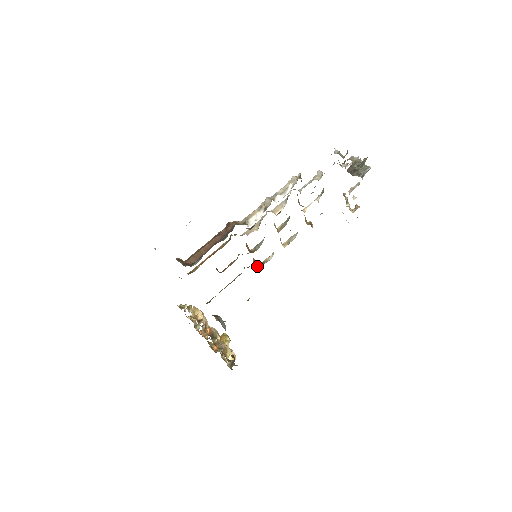
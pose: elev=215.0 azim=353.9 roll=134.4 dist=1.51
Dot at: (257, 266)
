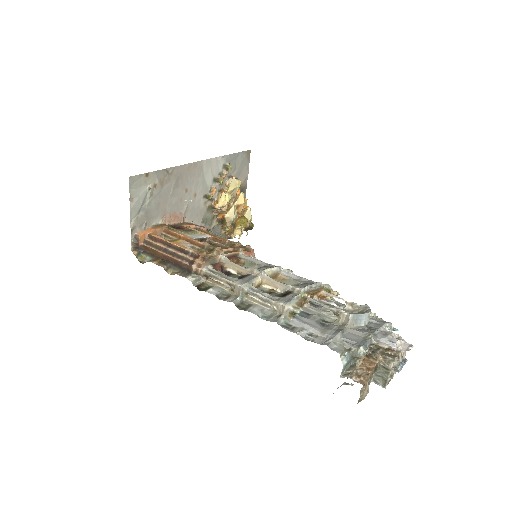
Dot at: occluded
